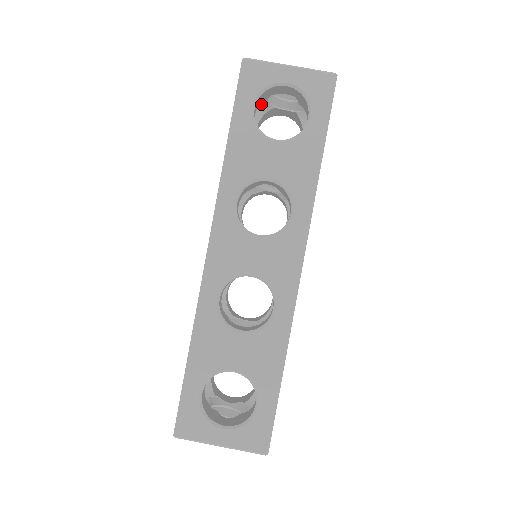
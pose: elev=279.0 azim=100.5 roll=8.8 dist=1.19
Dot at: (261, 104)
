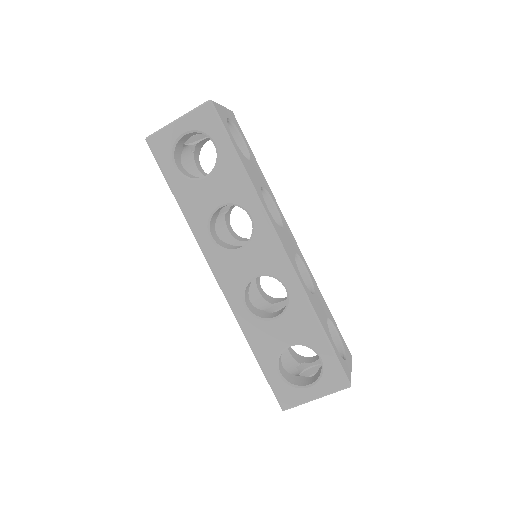
Dot at: (185, 150)
